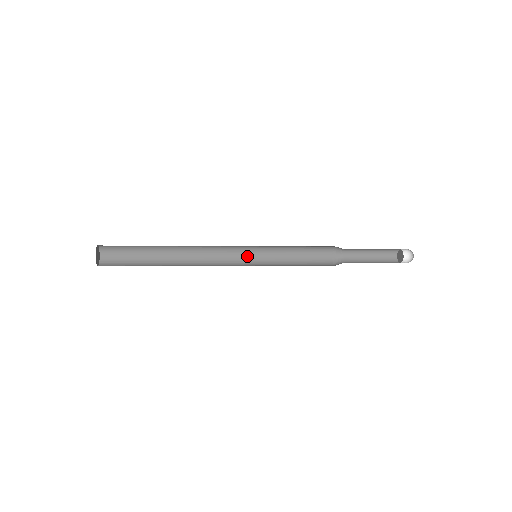
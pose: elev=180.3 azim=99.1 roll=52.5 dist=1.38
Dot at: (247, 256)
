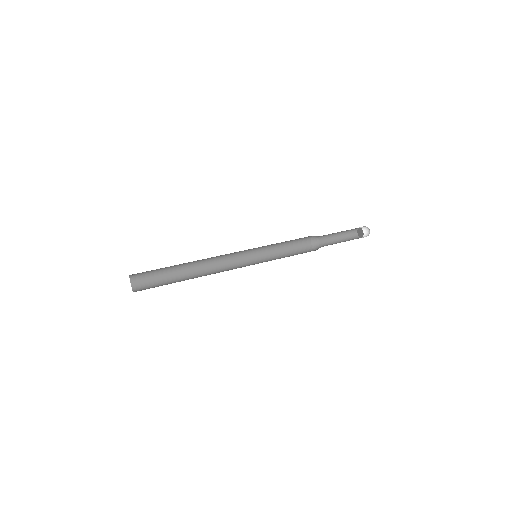
Dot at: (248, 258)
